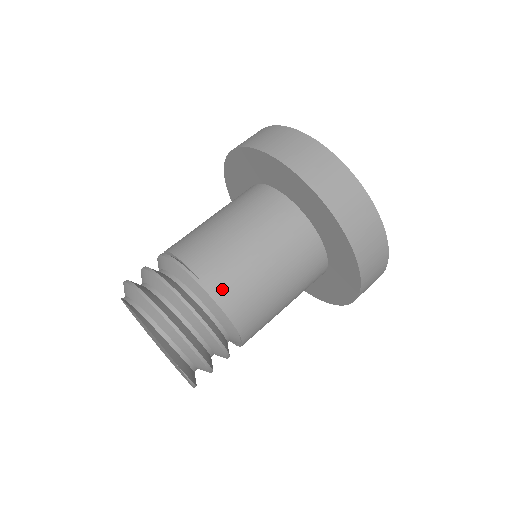
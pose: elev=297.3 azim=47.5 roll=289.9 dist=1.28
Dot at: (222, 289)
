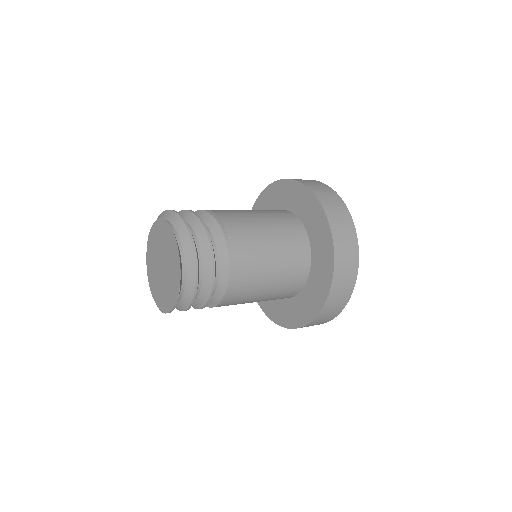
Dot at: (237, 254)
